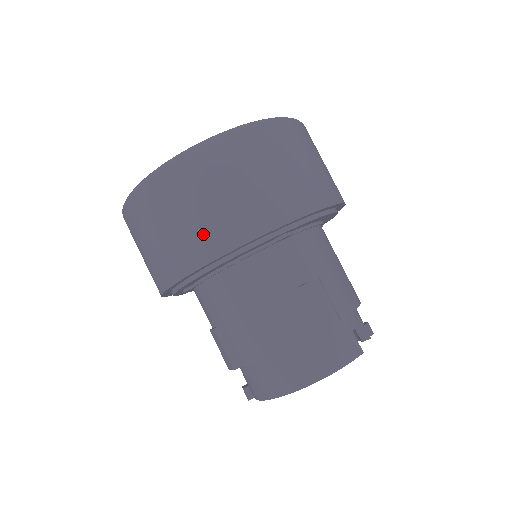
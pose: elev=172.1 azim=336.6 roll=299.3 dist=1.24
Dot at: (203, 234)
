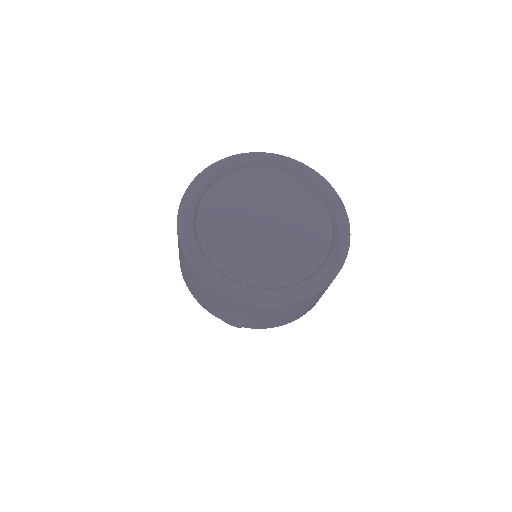
Dot at: (182, 268)
